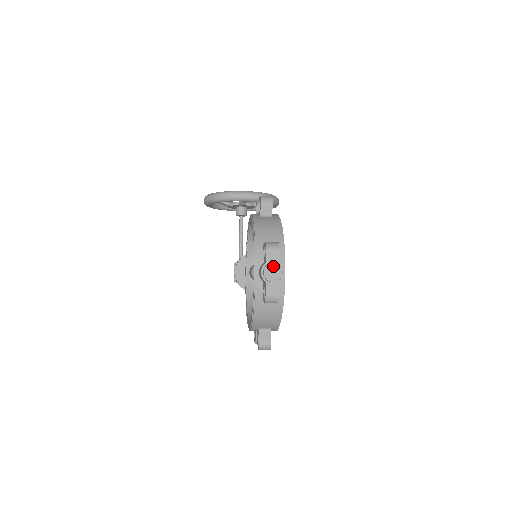
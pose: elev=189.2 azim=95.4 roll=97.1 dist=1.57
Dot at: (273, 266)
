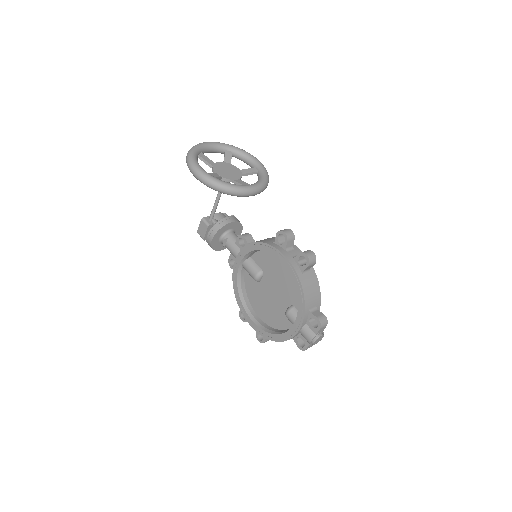
Dot at: (321, 337)
